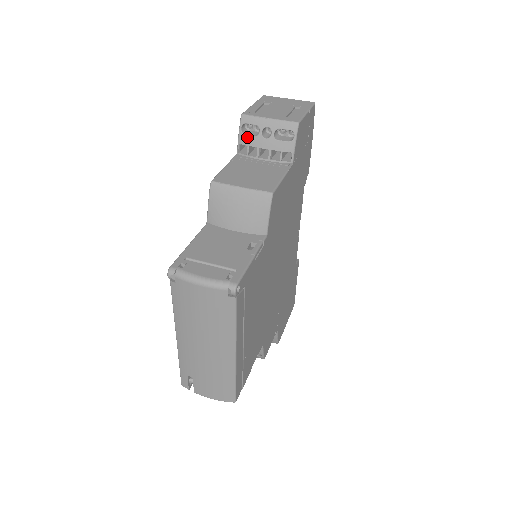
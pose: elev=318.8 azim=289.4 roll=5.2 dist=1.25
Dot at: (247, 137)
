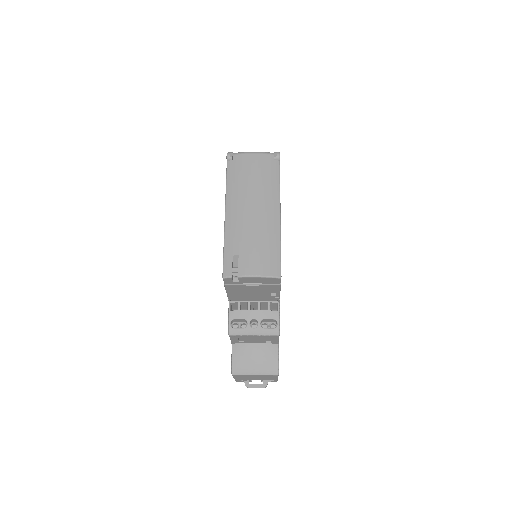
Dot at: occluded
